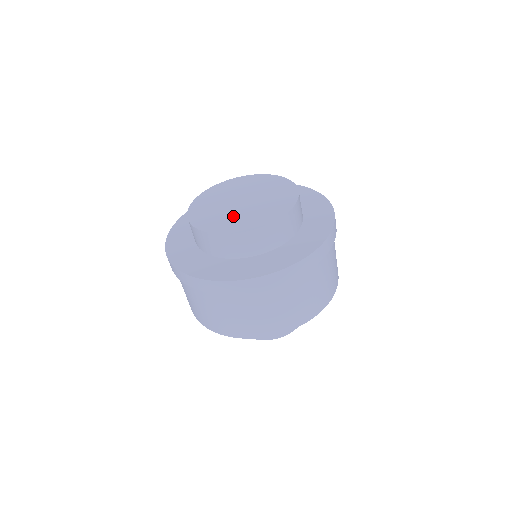
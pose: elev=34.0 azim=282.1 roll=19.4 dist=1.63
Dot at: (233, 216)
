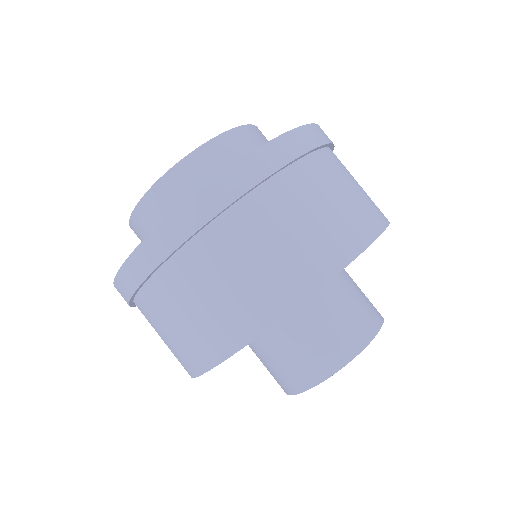
Dot at: occluded
